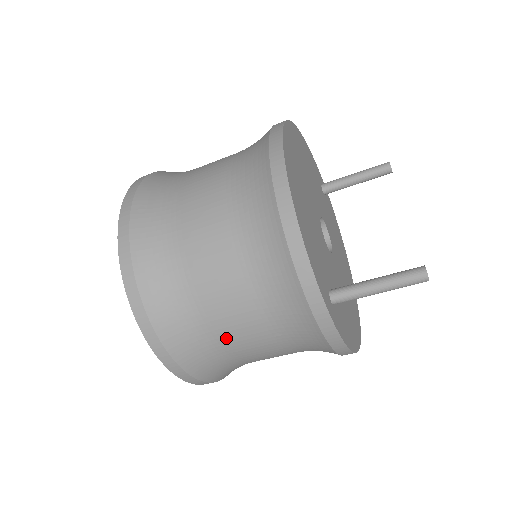
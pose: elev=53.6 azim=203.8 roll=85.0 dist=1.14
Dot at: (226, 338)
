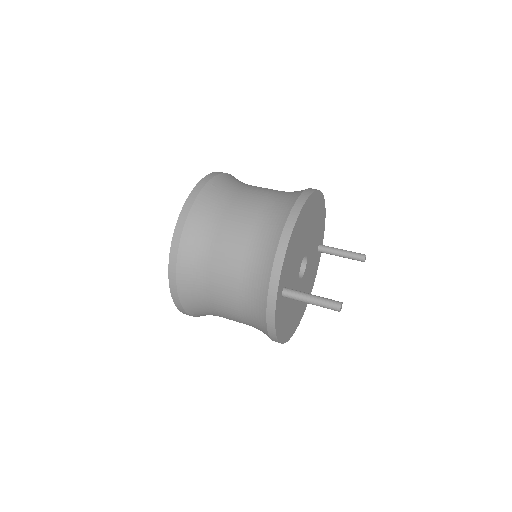
Dot at: (213, 280)
